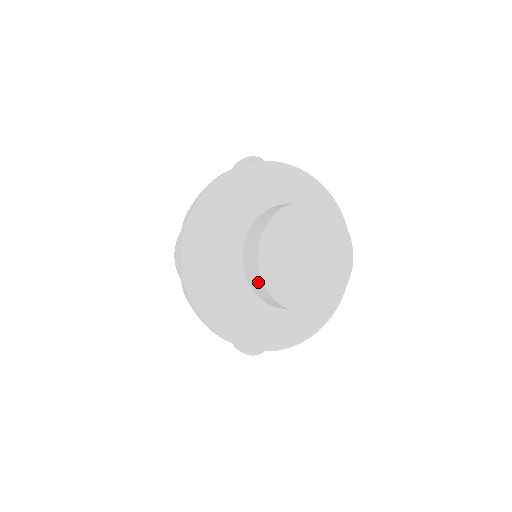
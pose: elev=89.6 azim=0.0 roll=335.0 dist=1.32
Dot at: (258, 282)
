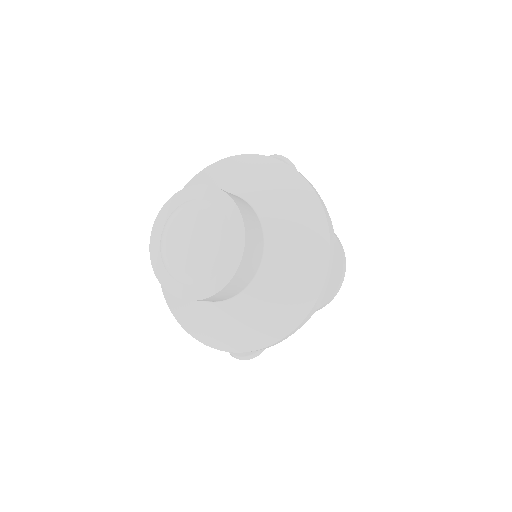
Dot at: occluded
